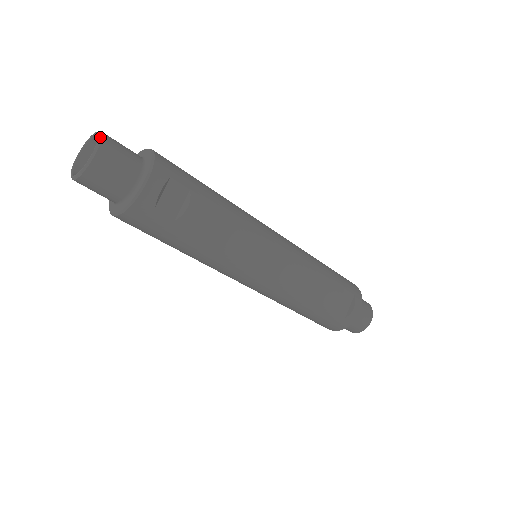
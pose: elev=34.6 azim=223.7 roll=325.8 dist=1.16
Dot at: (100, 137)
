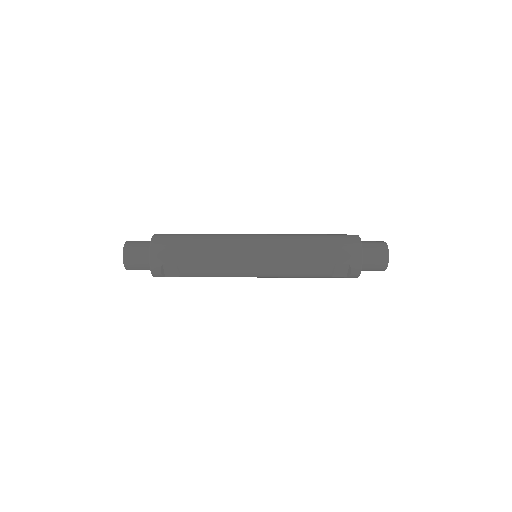
Dot at: (123, 257)
